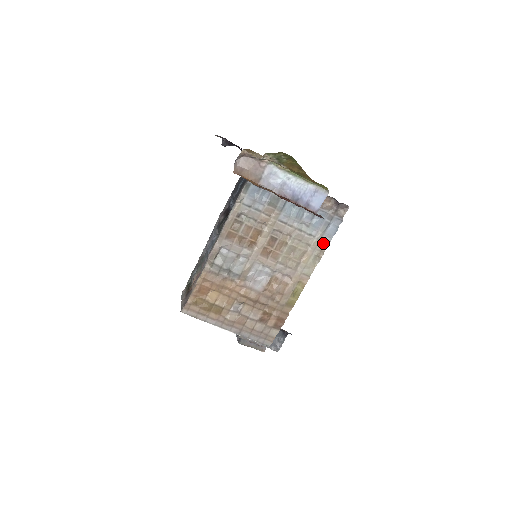
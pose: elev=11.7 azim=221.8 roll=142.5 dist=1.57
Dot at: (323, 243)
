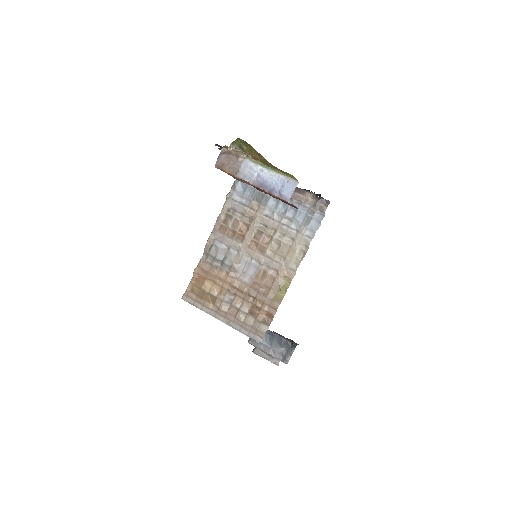
Dot at: (307, 238)
